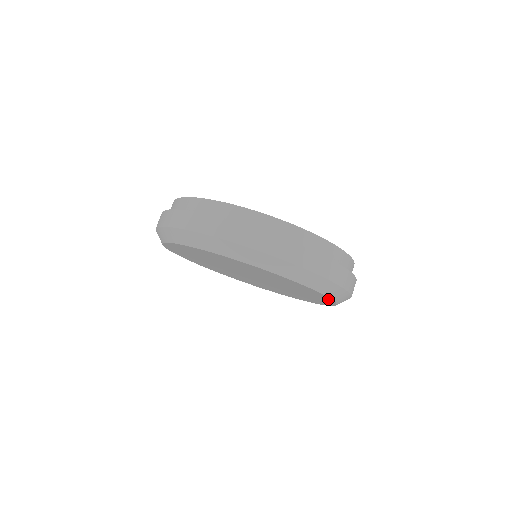
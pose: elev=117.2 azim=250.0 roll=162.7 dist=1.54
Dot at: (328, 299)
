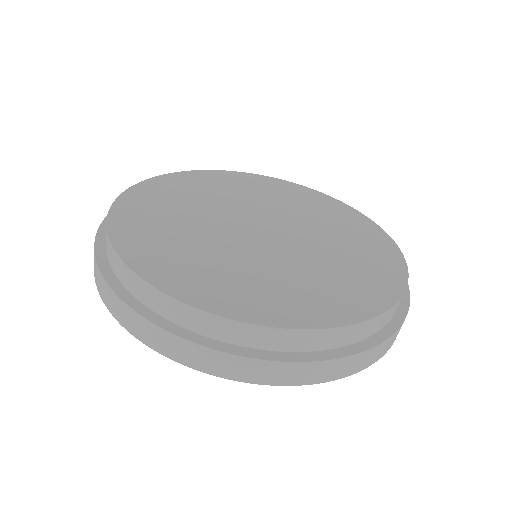
Dot at: occluded
